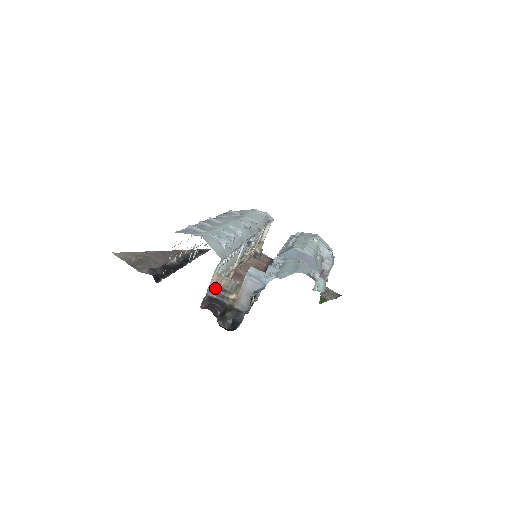
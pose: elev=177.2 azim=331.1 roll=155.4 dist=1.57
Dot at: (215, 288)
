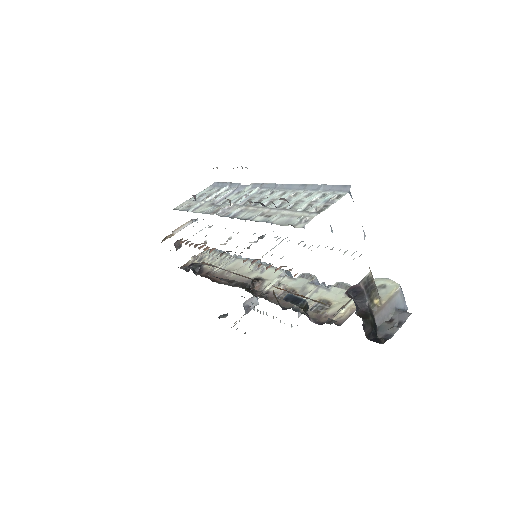
Dot at: (369, 280)
